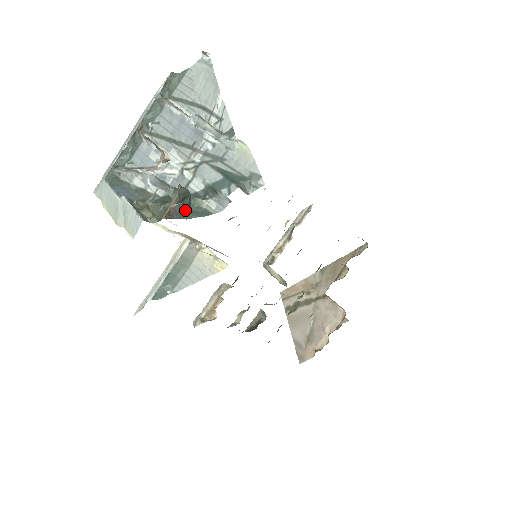
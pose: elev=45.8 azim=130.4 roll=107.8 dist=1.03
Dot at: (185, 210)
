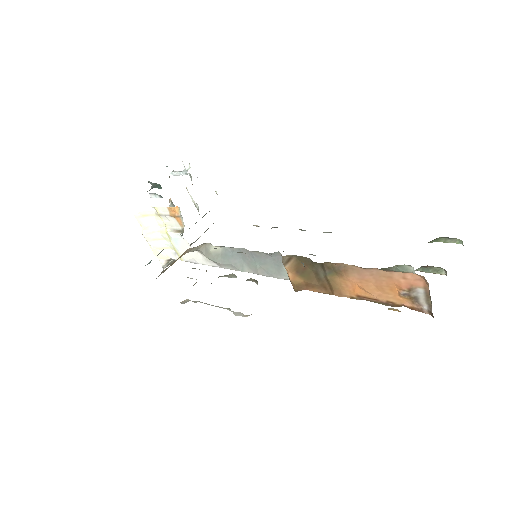
Dot at: occluded
